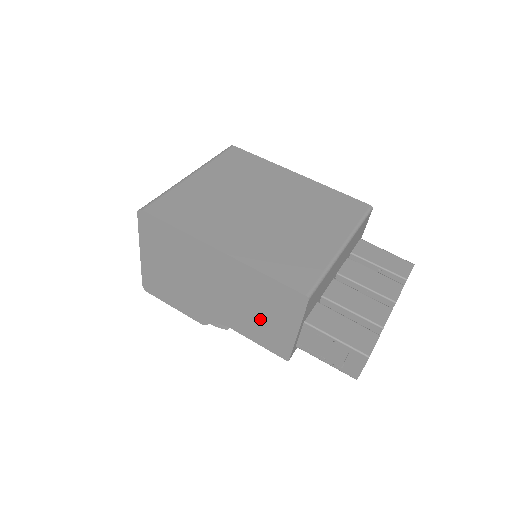
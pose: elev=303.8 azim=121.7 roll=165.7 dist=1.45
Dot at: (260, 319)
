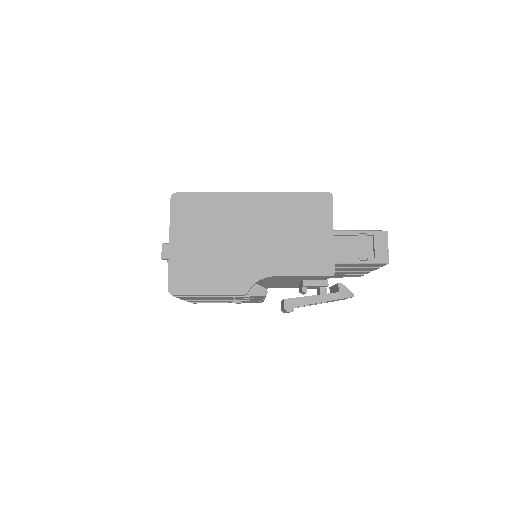
Dot at: (299, 243)
